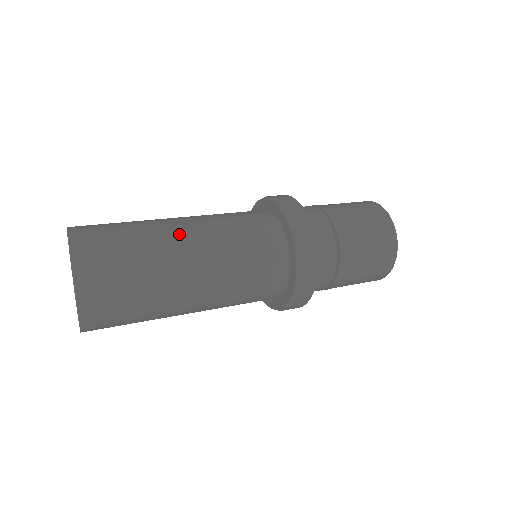
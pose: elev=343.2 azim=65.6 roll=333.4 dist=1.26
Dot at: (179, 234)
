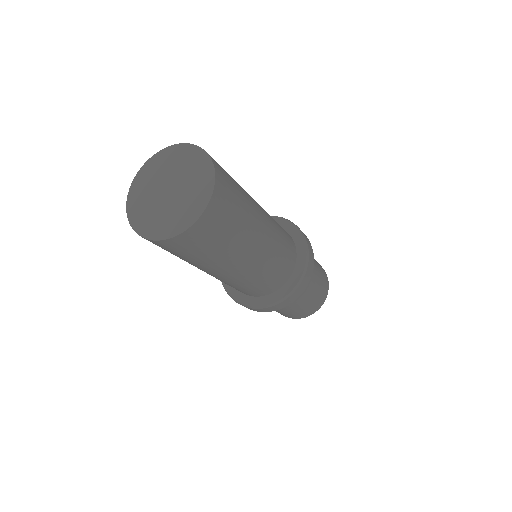
Dot at: occluded
